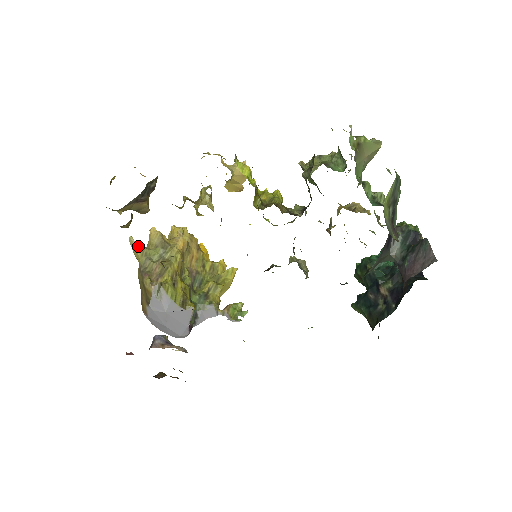
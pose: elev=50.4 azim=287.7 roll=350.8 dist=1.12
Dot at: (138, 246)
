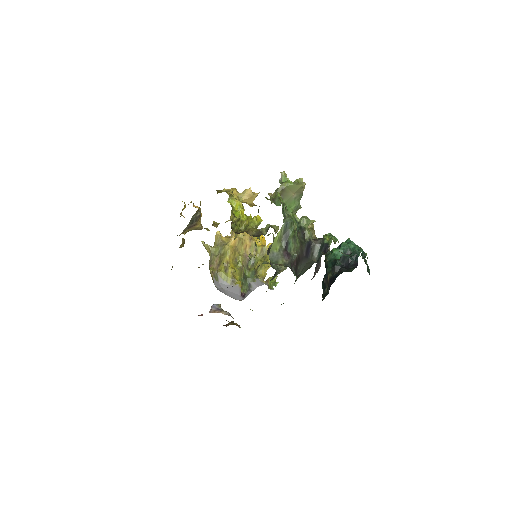
Dot at: (206, 247)
